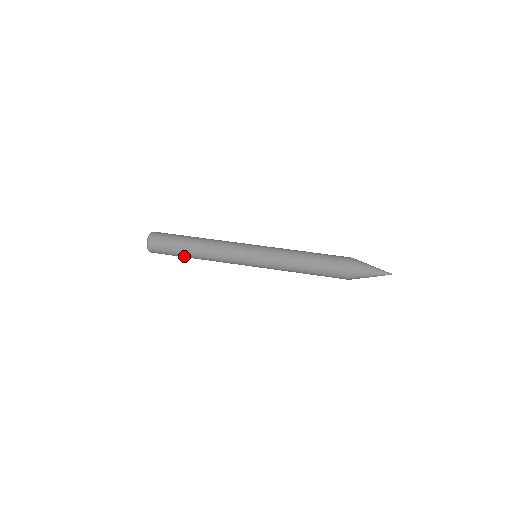
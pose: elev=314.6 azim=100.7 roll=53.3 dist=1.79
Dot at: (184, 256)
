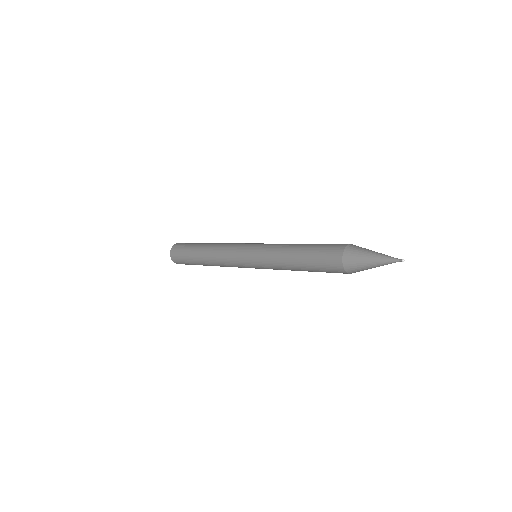
Dot at: (194, 254)
